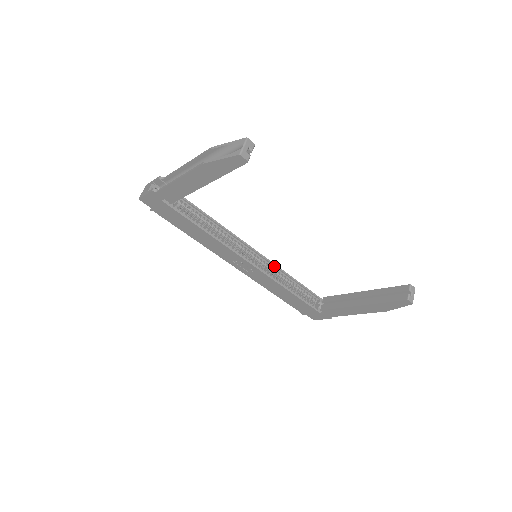
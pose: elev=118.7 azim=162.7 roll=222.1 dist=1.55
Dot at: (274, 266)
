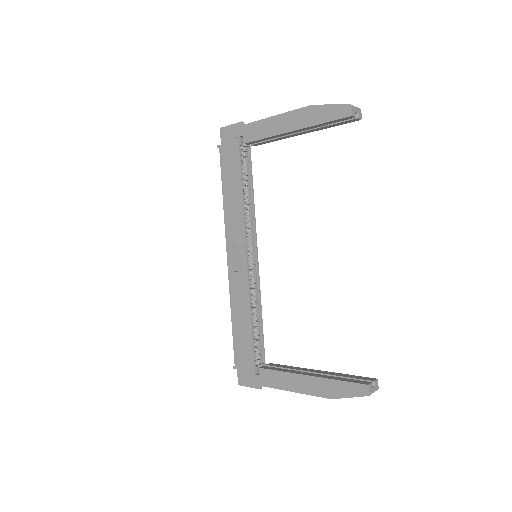
Dot at: (258, 286)
